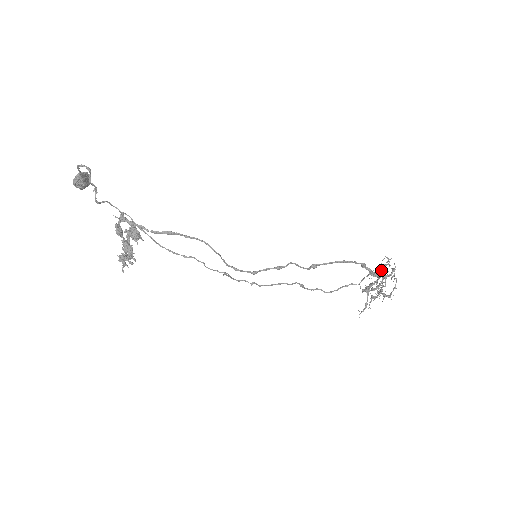
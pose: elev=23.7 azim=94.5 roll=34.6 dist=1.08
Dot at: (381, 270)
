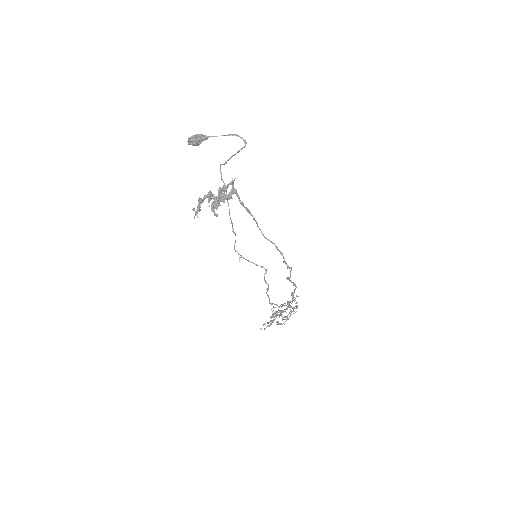
Dot at: occluded
